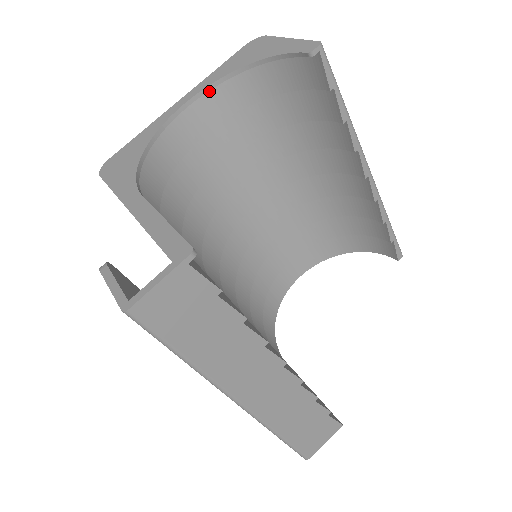
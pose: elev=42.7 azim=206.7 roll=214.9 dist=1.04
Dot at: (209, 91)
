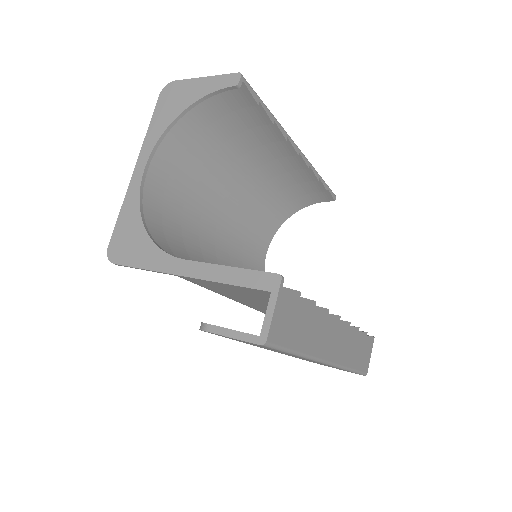
Dot at: occluded
